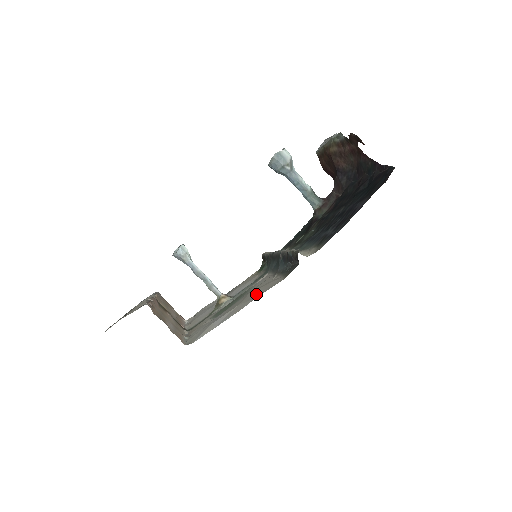
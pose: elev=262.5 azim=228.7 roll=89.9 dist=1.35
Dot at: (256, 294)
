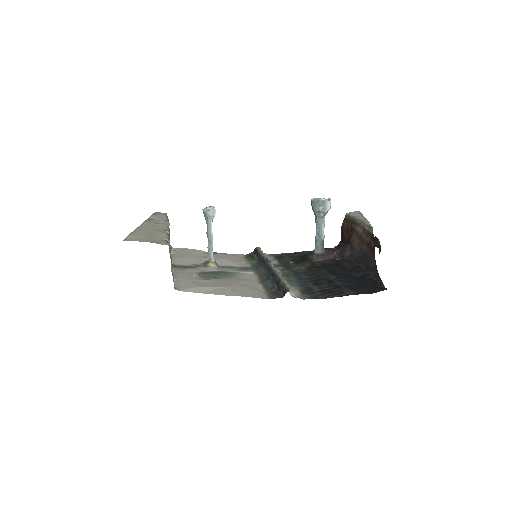
Dot at: (242, 291)
